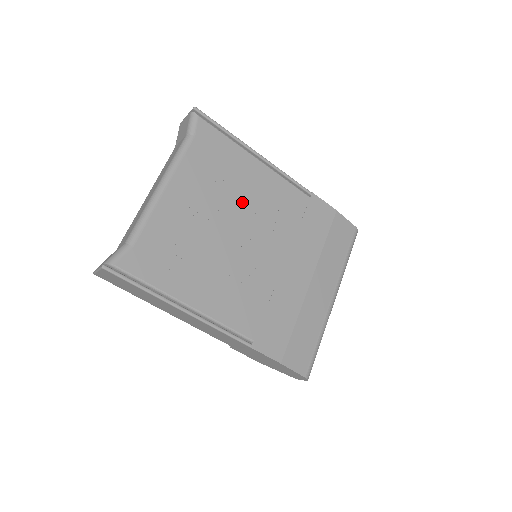
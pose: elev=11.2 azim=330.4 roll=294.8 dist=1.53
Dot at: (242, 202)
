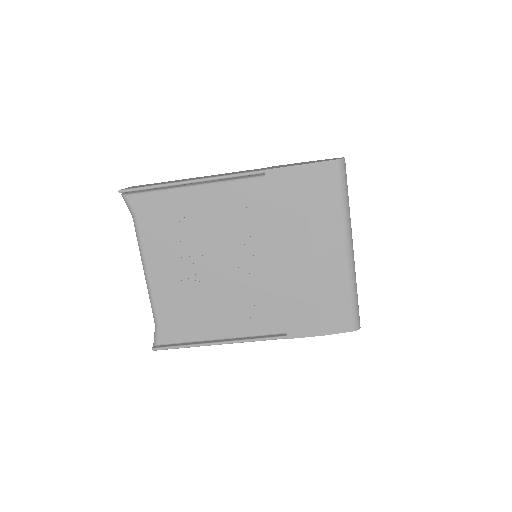
Dot at: (207, 236)
